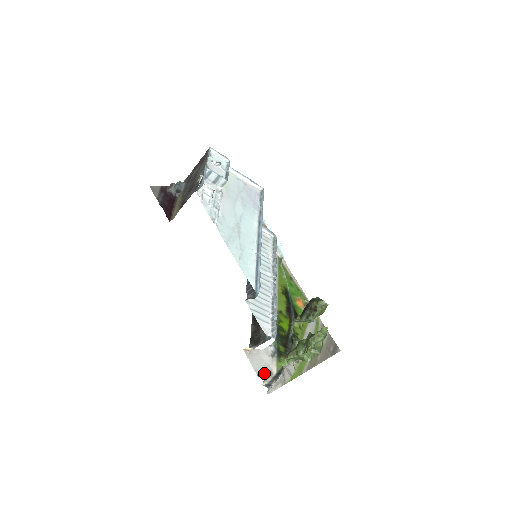
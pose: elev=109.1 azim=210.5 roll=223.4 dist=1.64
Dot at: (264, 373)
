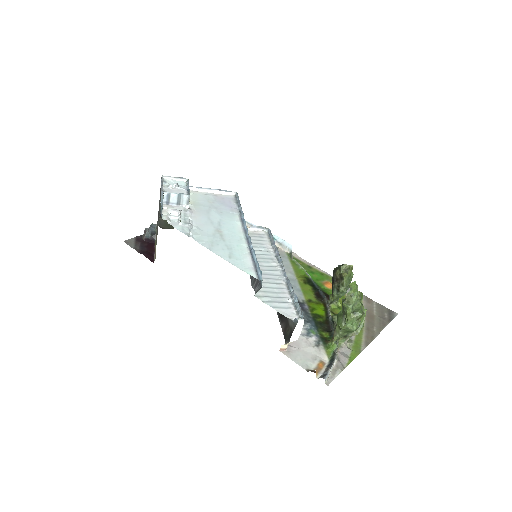
Dot at: (314, 366)
